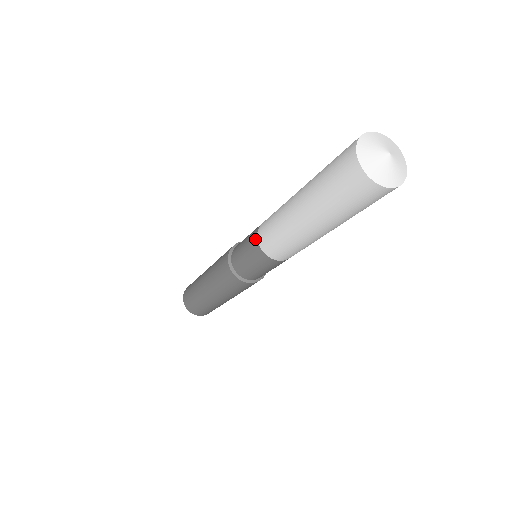
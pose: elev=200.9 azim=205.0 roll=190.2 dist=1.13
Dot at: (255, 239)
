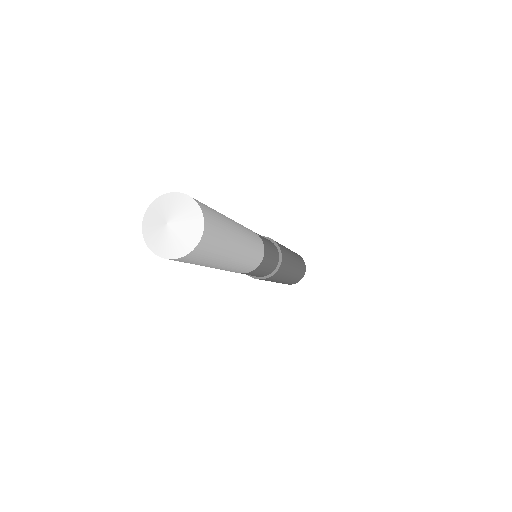
Dot at: occluded
